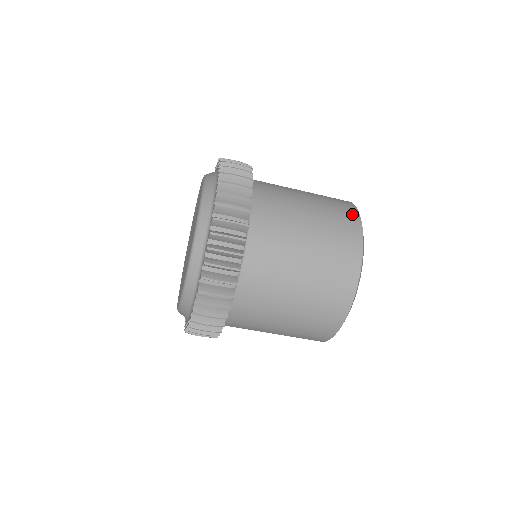
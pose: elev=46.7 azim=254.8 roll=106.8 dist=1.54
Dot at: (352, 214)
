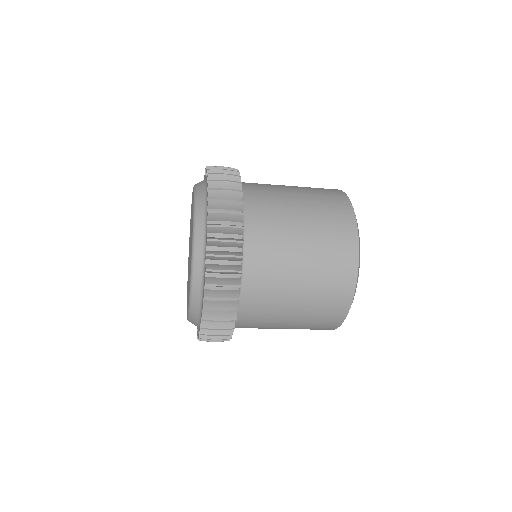
Dot at: (337, 192)
